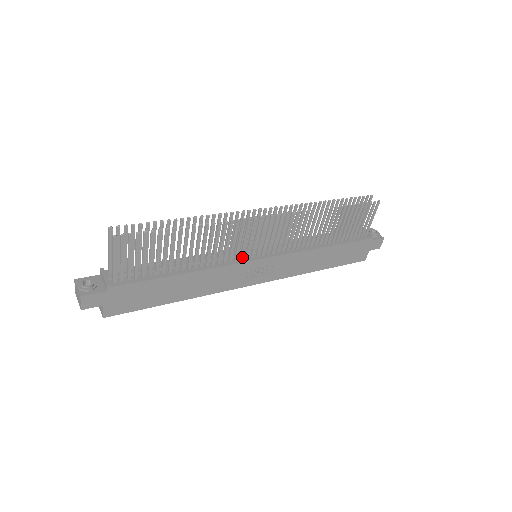
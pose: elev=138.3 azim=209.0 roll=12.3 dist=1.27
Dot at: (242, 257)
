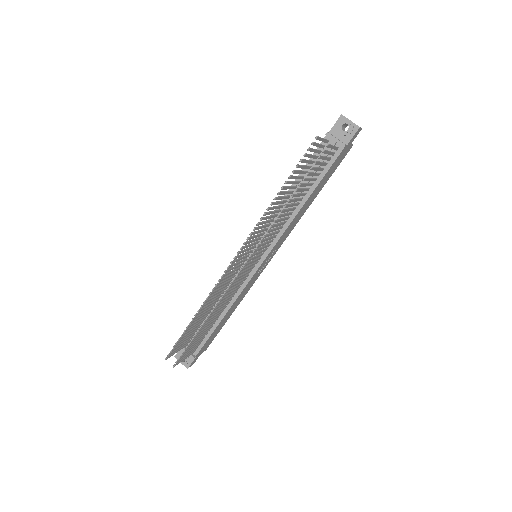
Dot at: (248, 275)
